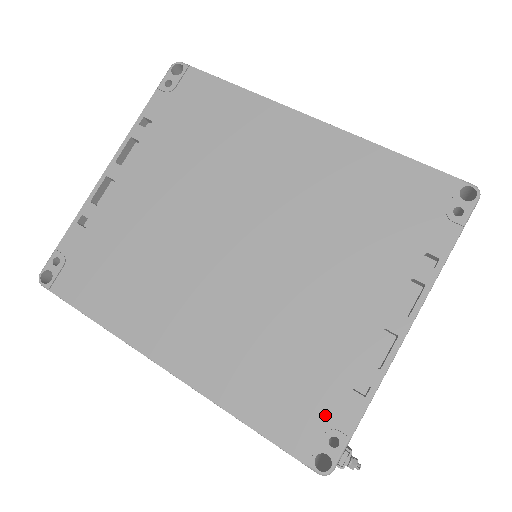
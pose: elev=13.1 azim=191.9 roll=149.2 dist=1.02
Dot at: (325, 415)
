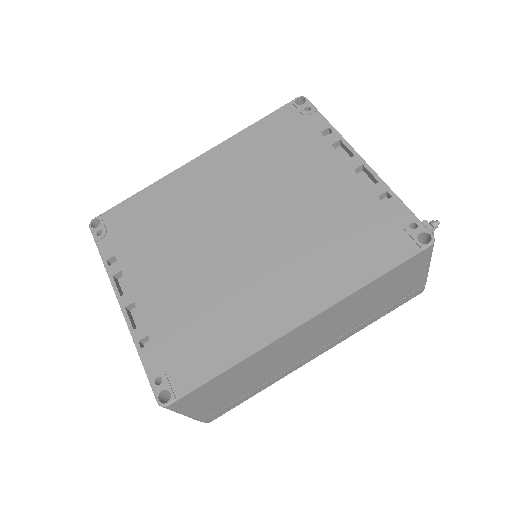
Dot at: (392, 225)
